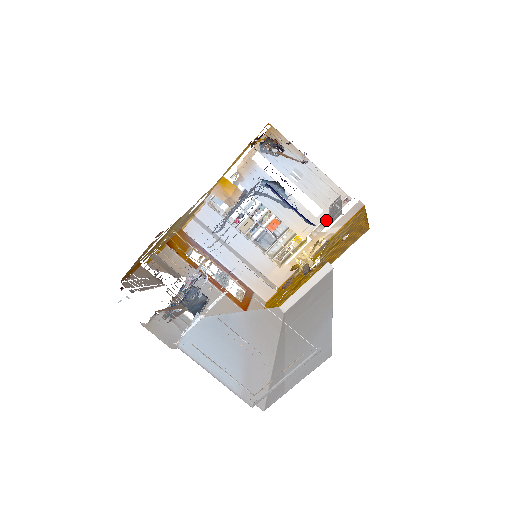
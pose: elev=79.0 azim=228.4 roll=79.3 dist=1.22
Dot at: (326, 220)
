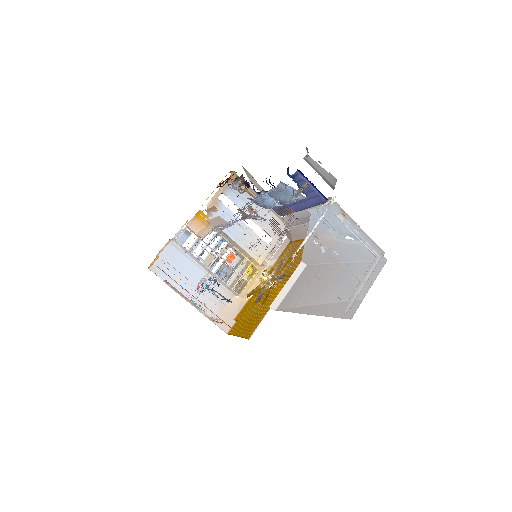
Dot at: (274, 248)
